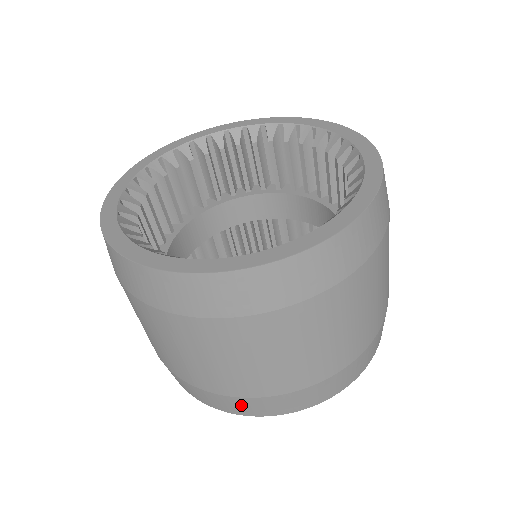
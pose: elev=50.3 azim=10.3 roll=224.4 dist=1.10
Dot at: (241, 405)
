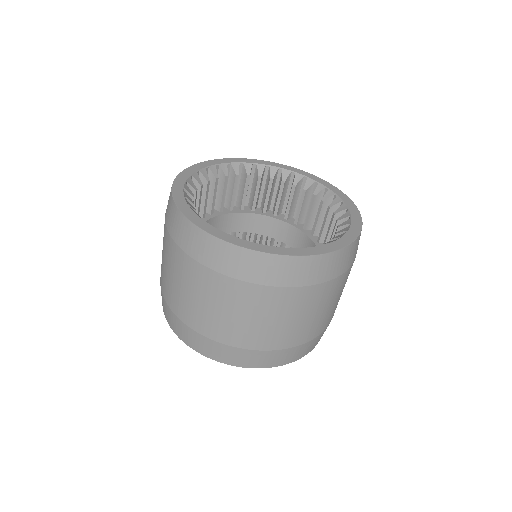
Dot at: (297, 352)
